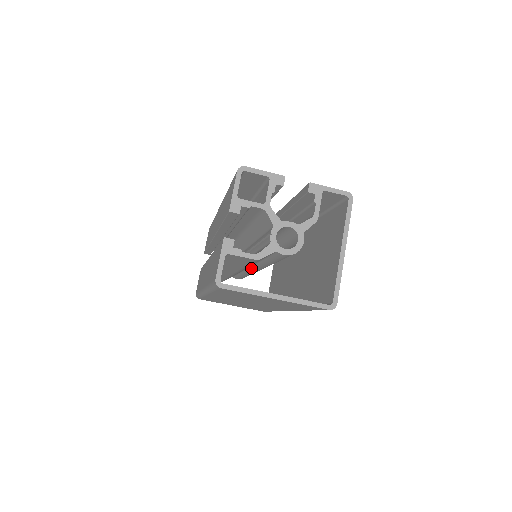
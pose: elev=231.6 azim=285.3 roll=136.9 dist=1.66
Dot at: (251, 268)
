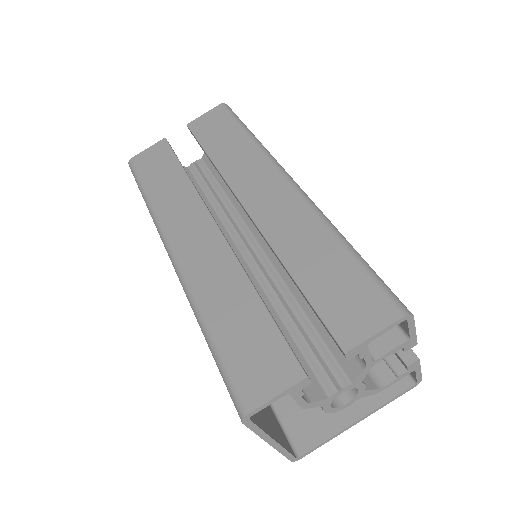
Dot at: occluded
